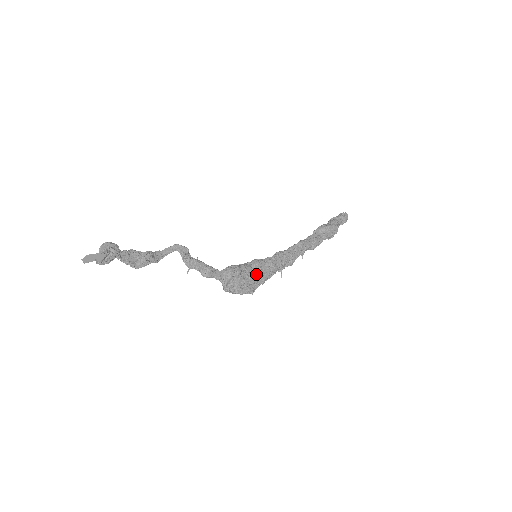
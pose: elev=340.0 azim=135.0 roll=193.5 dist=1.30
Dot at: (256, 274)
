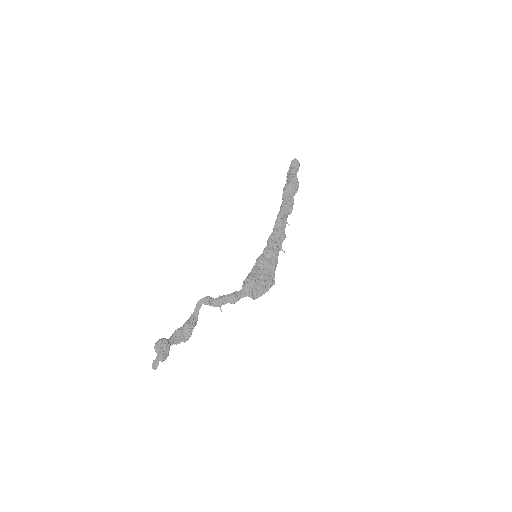
Dot at: (266, 269)
